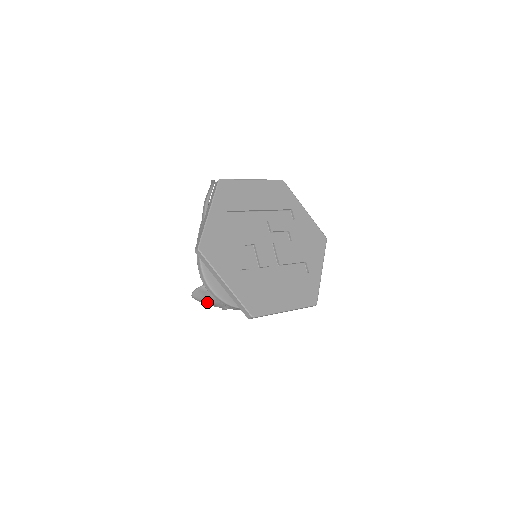
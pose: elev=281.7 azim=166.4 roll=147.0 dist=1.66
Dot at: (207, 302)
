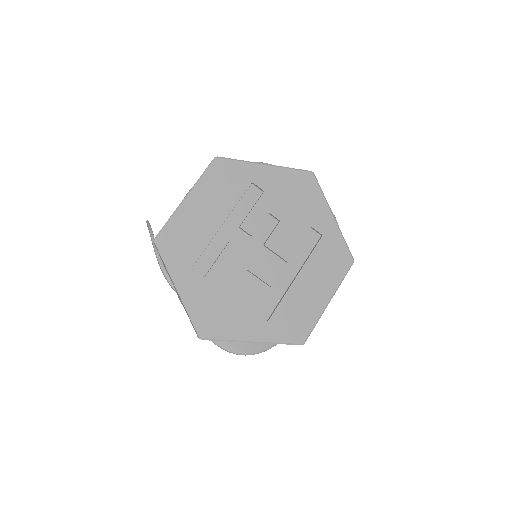
Dot at: occluded
